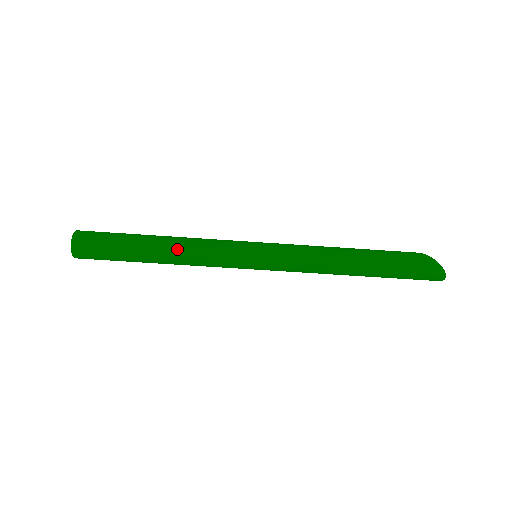
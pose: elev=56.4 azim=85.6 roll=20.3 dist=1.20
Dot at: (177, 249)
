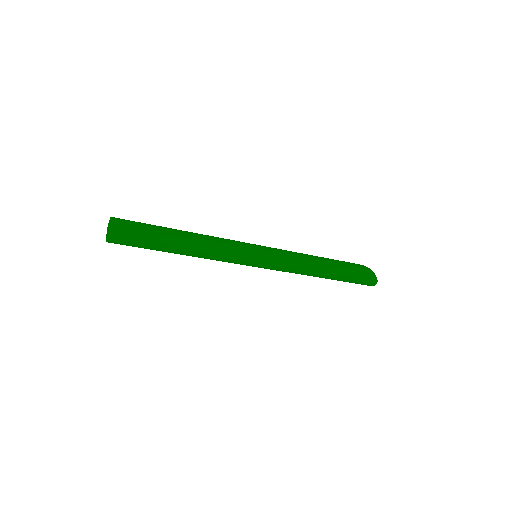
Dot at: (202, 245)
